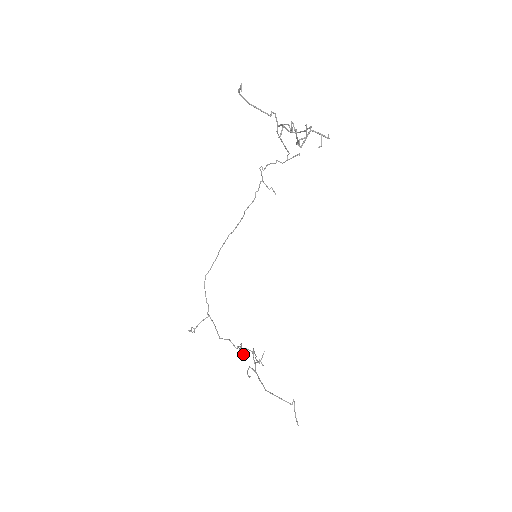
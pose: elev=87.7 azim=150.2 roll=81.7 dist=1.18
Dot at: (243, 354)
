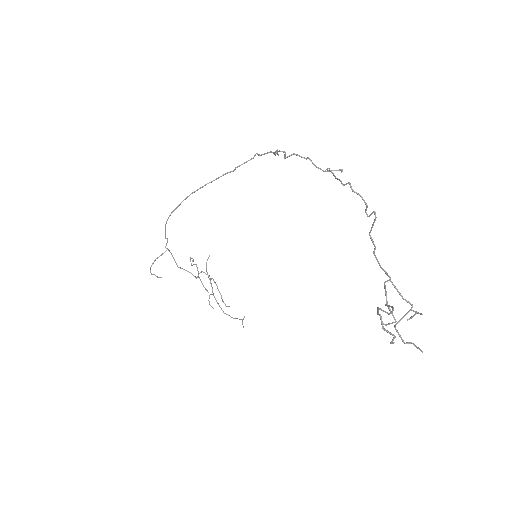
Dot at: occluded
